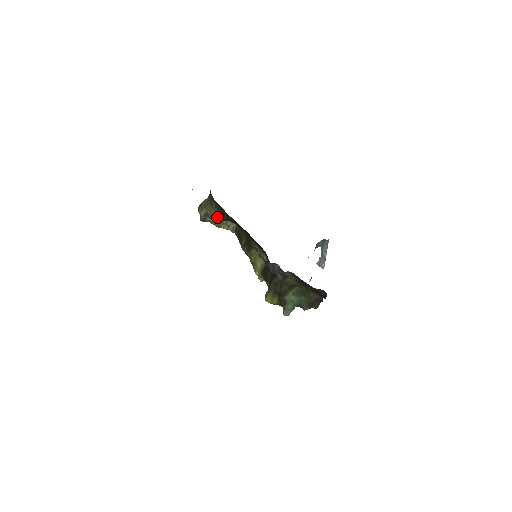
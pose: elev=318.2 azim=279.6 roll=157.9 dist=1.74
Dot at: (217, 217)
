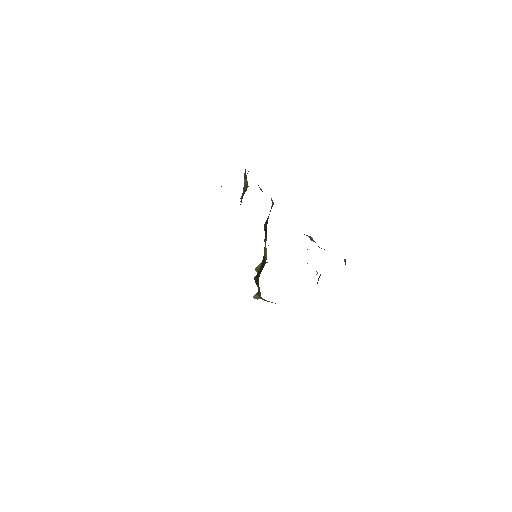
Dot at: occluded
